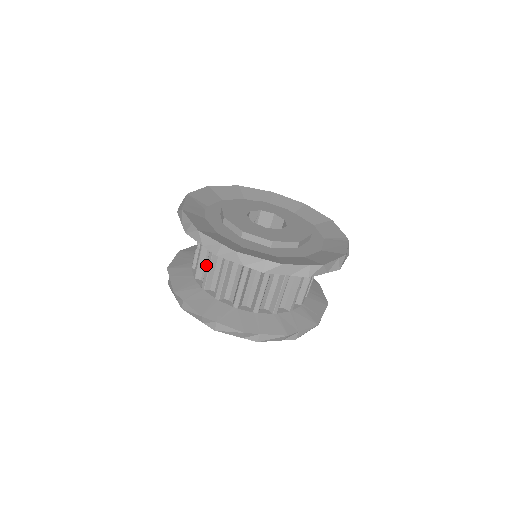
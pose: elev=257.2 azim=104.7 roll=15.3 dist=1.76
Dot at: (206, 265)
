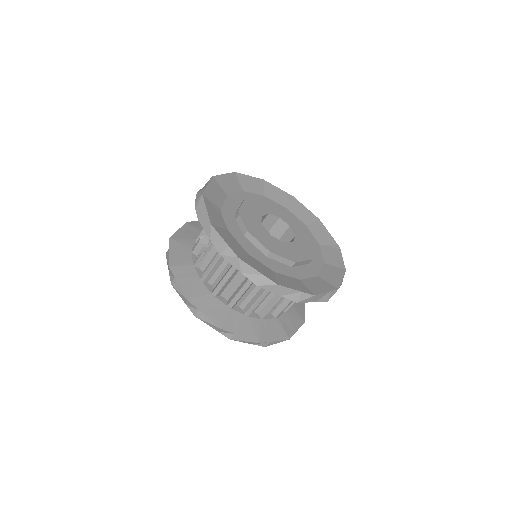
Dot at: (224, 276)
